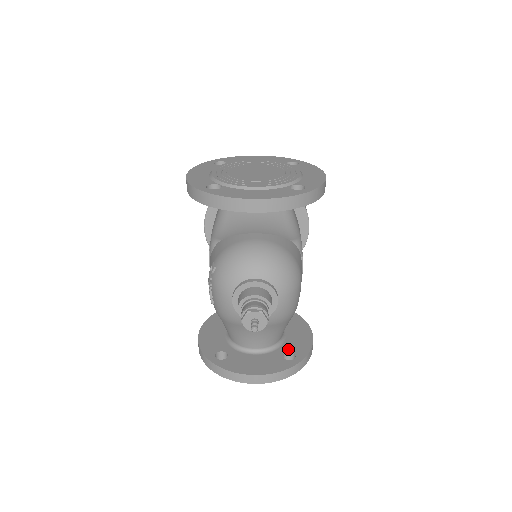
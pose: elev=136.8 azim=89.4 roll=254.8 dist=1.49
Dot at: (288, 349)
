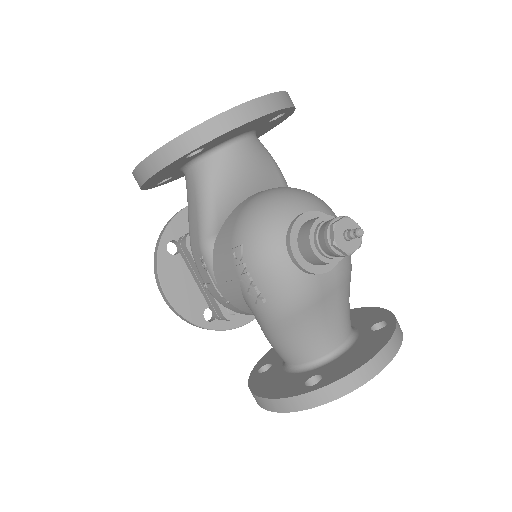
Dot at: (368, 325)
